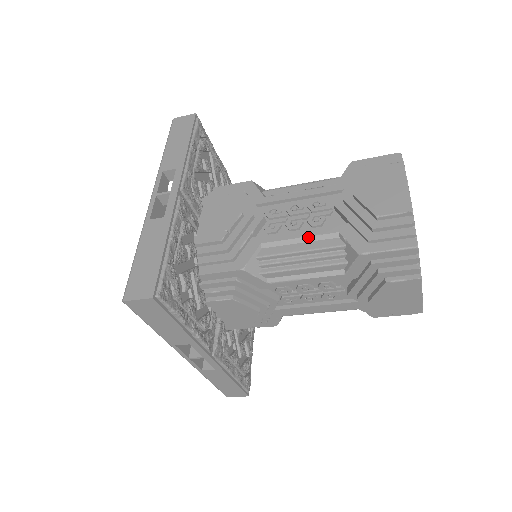
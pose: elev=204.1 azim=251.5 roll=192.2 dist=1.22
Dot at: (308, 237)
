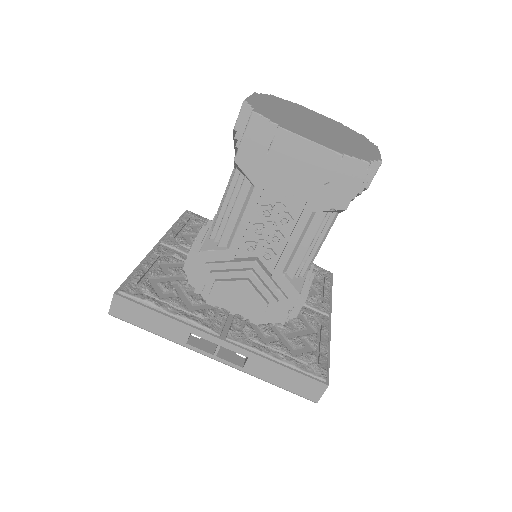
Dot at: (225, 192)
